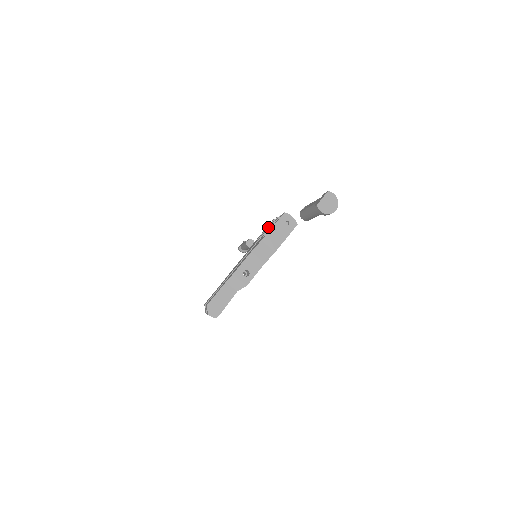
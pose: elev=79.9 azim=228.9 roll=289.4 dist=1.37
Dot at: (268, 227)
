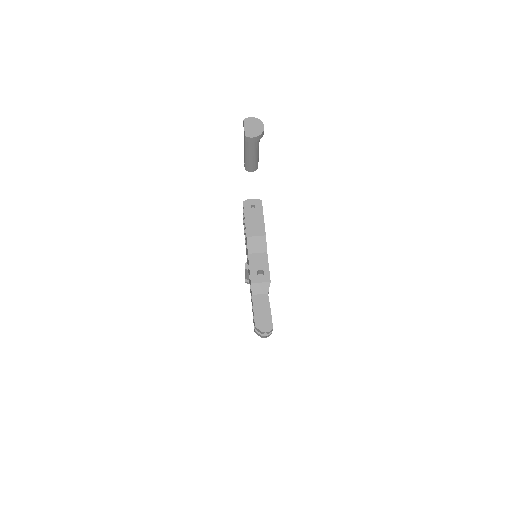
Dot at: (244, 228)
